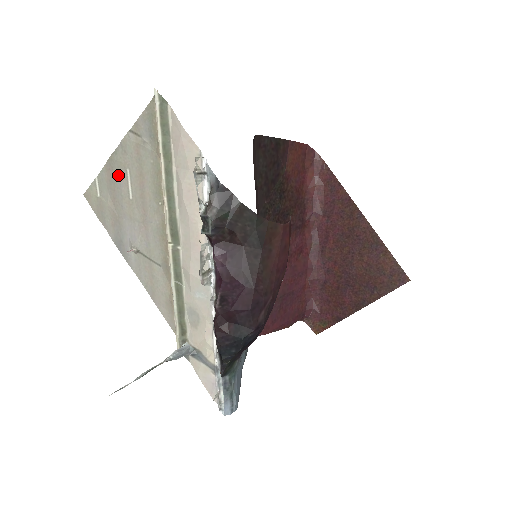
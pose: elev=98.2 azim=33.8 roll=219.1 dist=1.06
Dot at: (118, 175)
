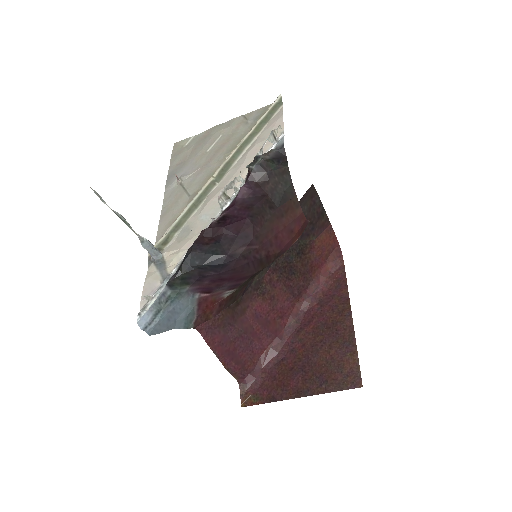
Dot at: (211, 136)
